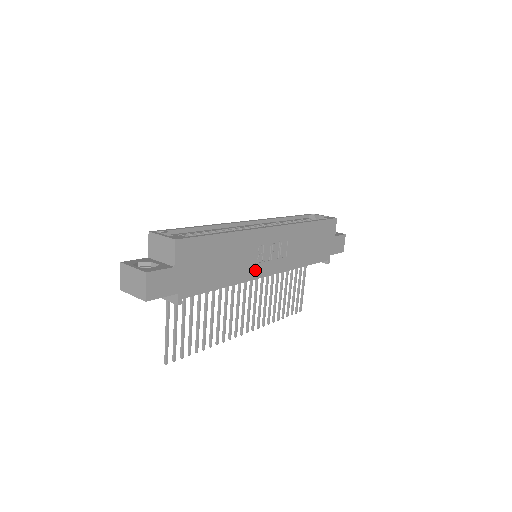
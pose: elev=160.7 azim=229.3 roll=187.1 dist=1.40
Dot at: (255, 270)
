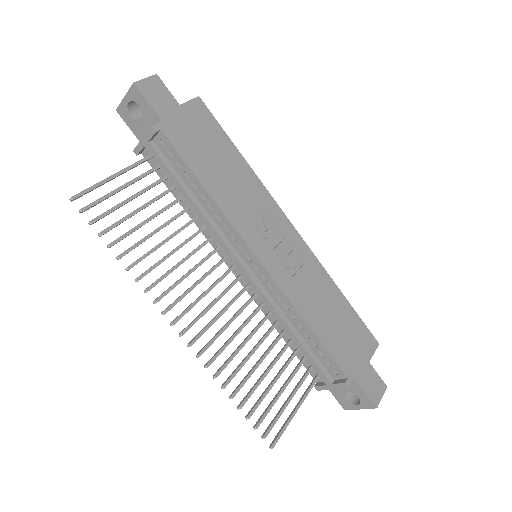
Dot at: (248, 229)
